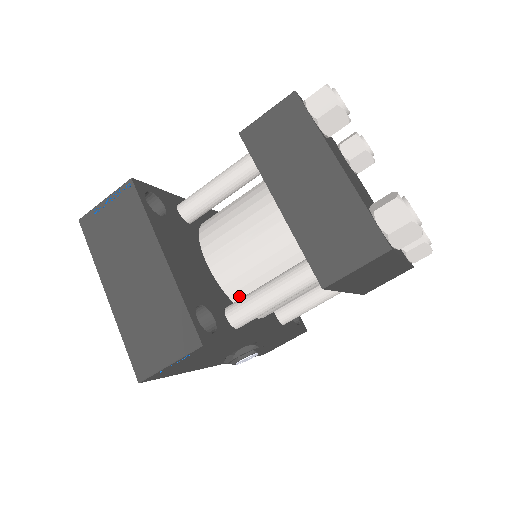
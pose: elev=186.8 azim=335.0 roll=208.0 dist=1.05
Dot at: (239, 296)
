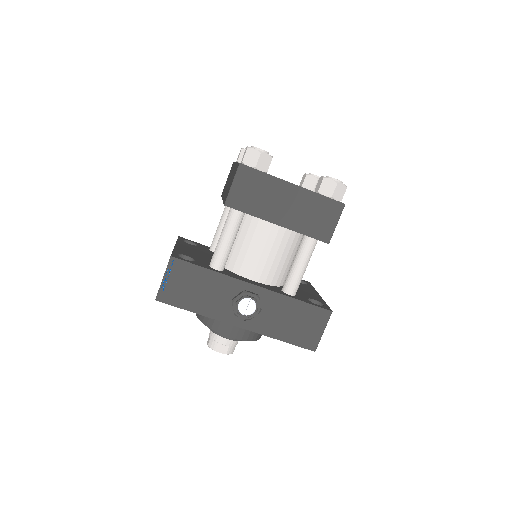
Dot at: (227, 262)
